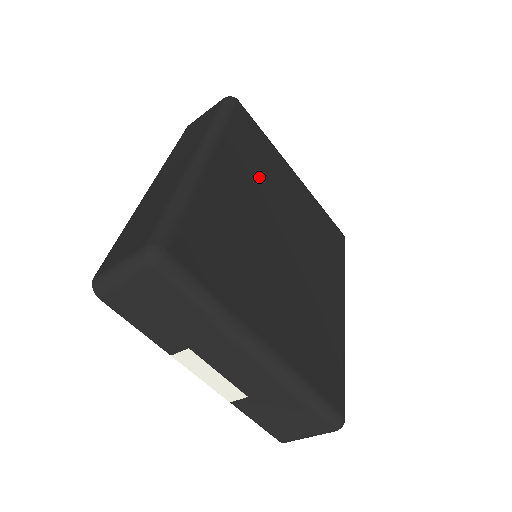
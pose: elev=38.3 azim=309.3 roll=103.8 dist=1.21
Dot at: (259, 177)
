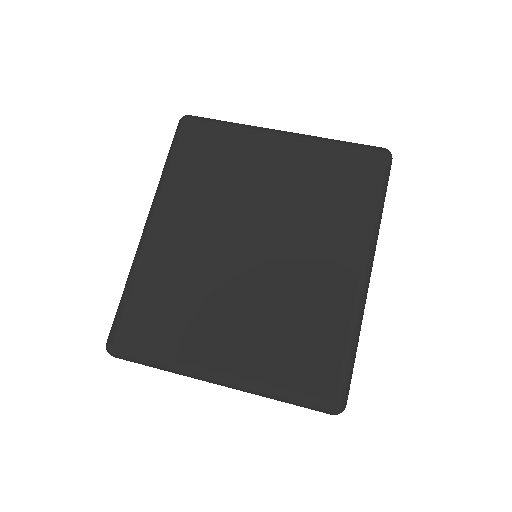
Dot at: (215, 194)
